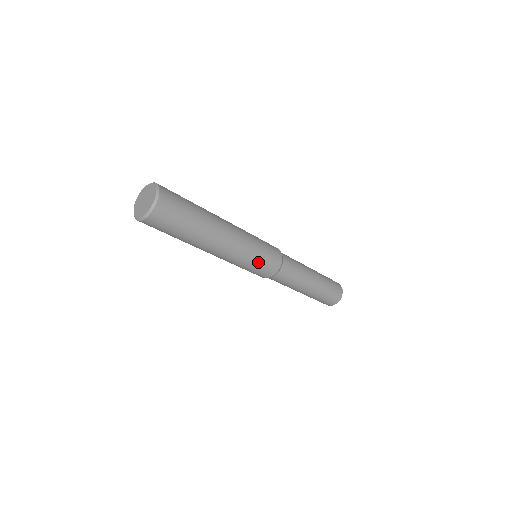
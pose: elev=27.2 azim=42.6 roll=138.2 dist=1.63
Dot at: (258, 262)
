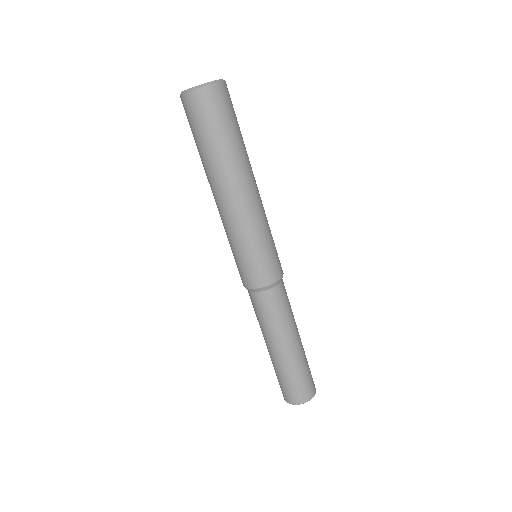
Dot at: (272, 244)
